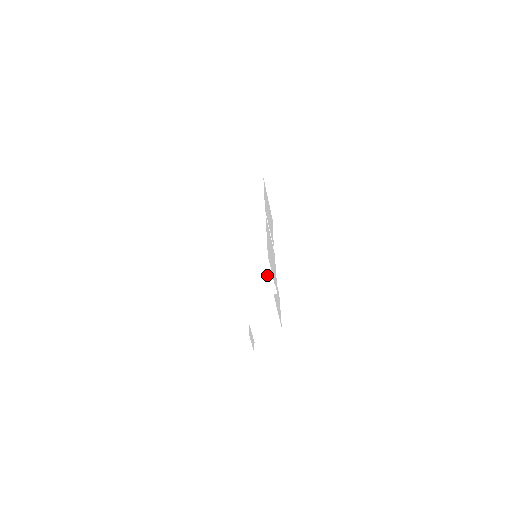
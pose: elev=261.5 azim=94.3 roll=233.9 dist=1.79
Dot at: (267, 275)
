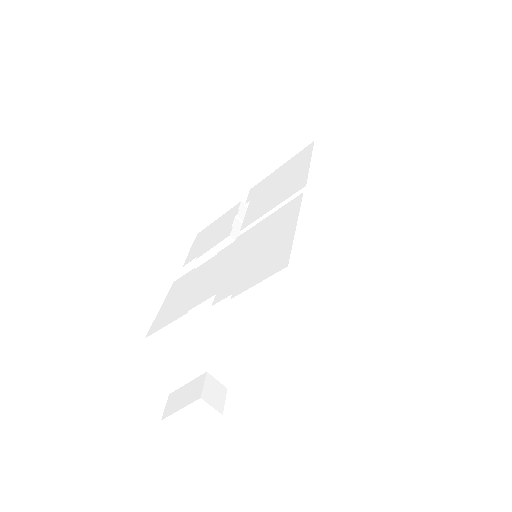
Dot at: (296, 328)
